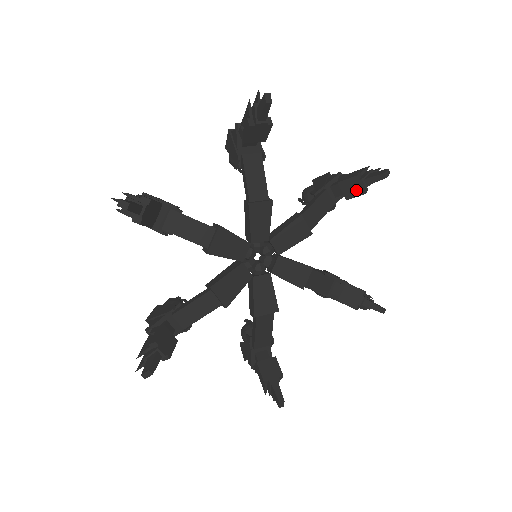
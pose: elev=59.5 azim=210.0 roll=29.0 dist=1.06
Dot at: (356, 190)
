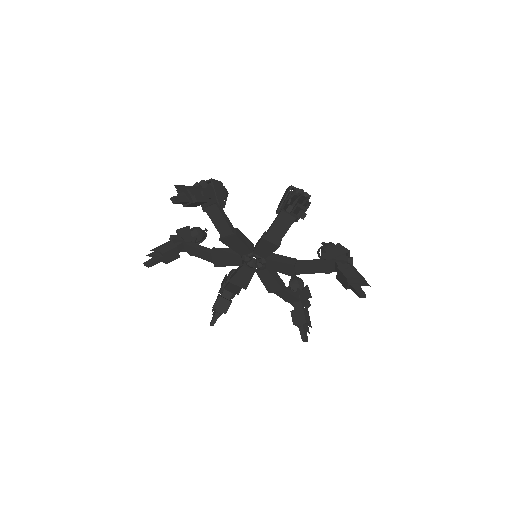
Dot at: (343, 282)
